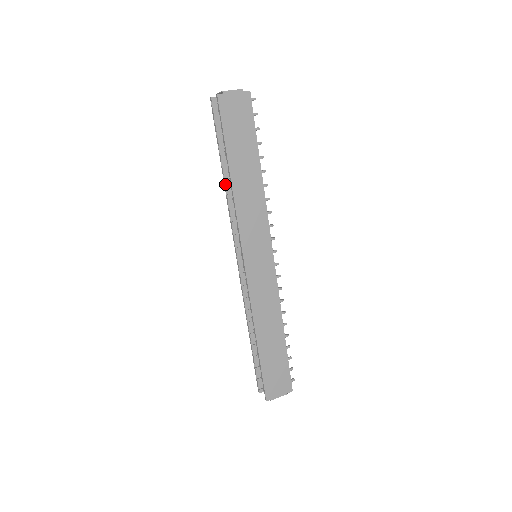
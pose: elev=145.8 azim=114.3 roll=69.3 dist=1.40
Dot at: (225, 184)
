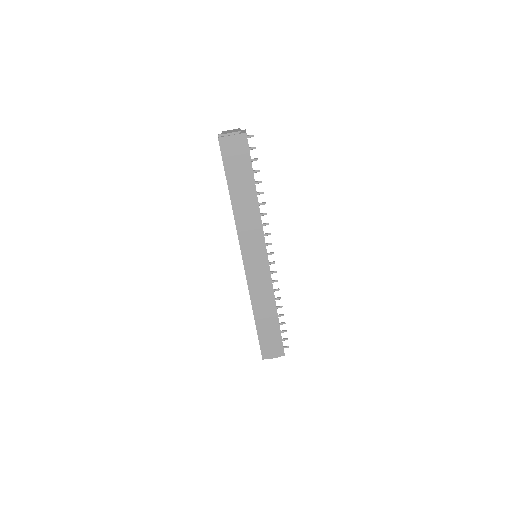
Dot at: occluded
